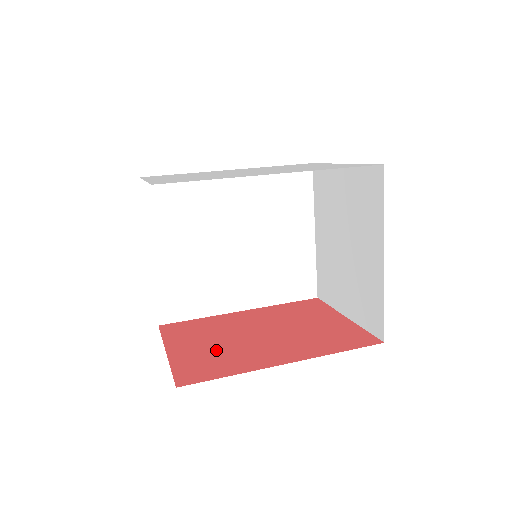
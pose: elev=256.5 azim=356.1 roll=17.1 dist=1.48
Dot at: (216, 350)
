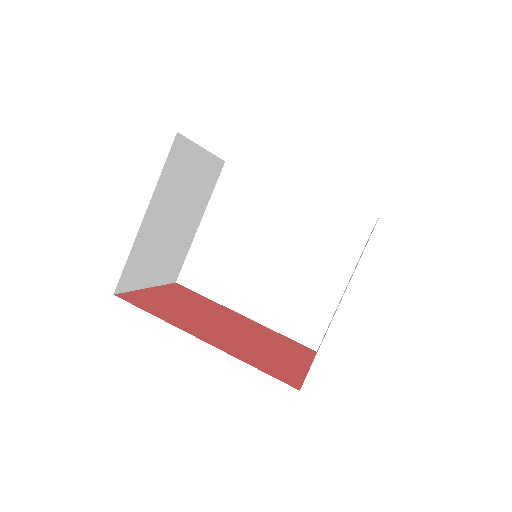
Dot at: (177, 307)
